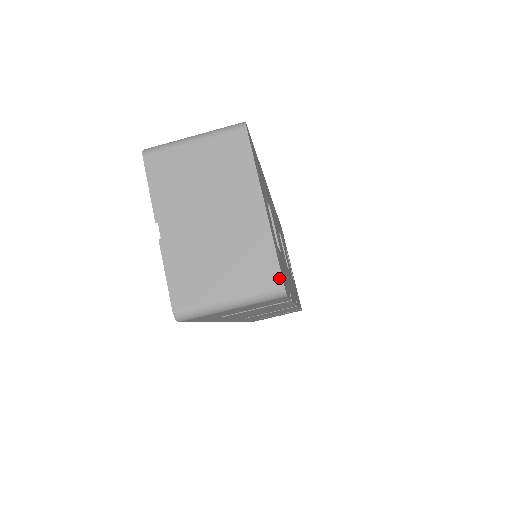
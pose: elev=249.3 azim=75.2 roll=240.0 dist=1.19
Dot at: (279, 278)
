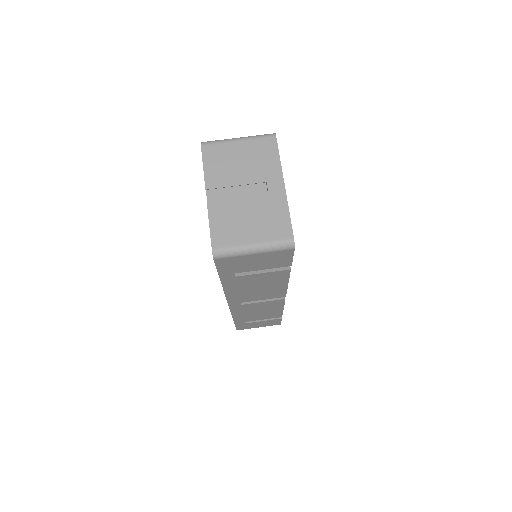
Dot at: (291, 234)
